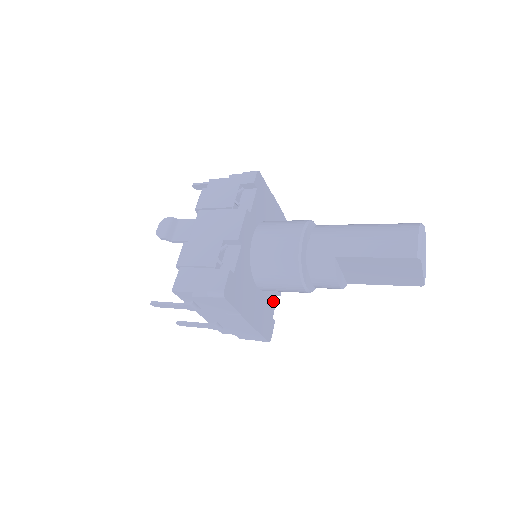
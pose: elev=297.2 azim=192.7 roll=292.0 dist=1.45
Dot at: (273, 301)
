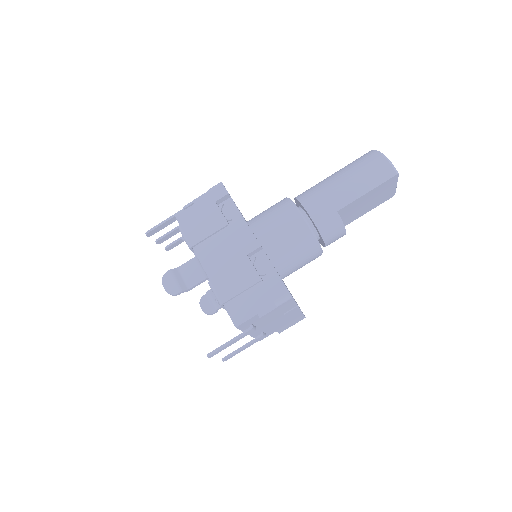
Dot at: occluded
